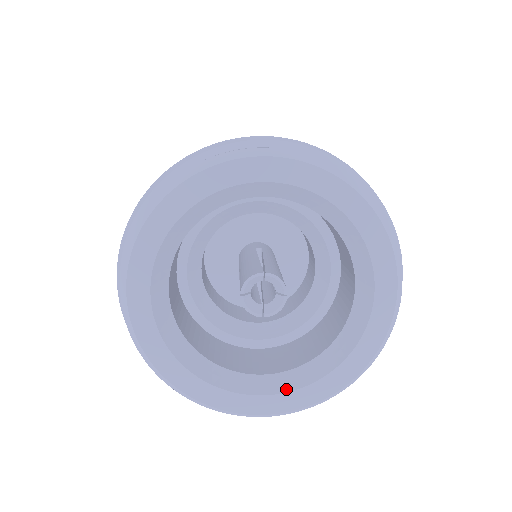
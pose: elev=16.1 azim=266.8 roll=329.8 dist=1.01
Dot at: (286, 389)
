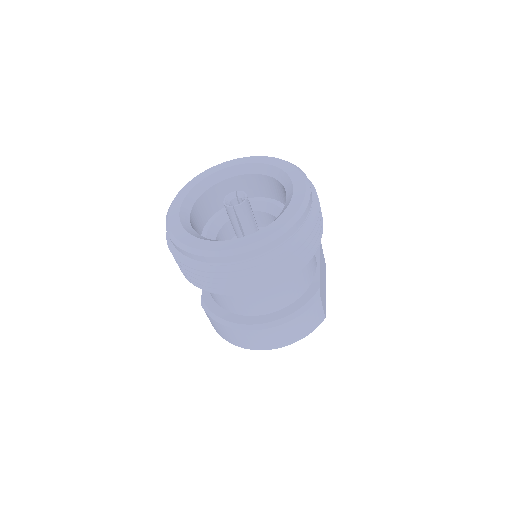
Dot at: (242, 237)
